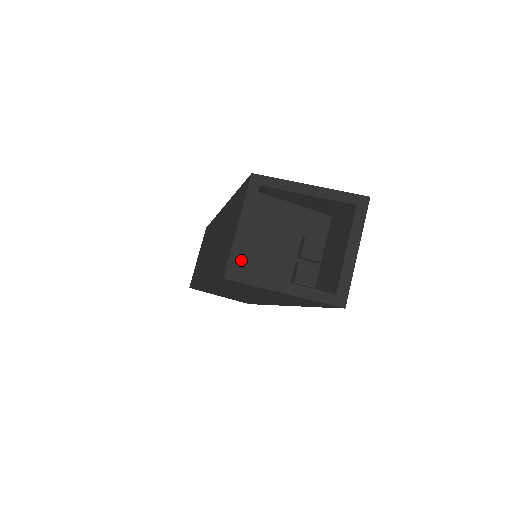
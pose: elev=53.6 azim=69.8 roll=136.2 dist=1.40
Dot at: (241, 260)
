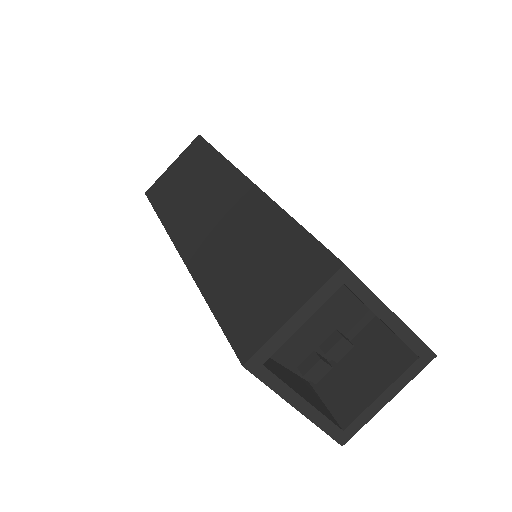
Dot at: occluded
